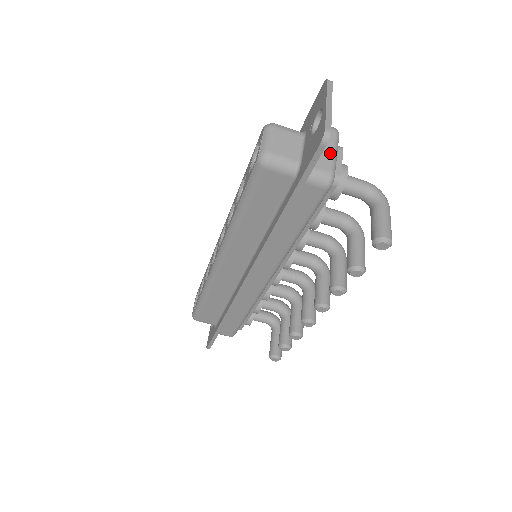
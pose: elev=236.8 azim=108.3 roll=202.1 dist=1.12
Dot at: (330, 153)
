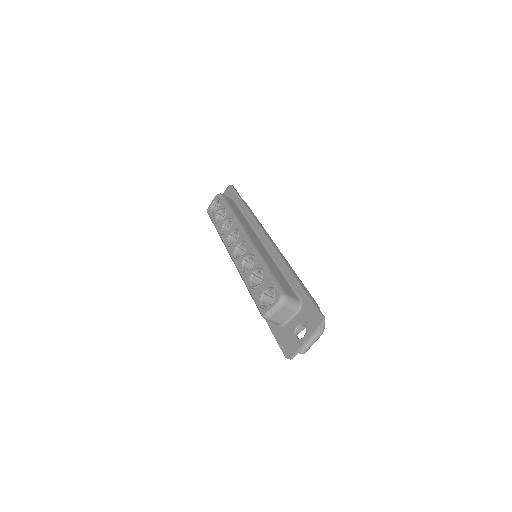
Dot at: (302, 328)
